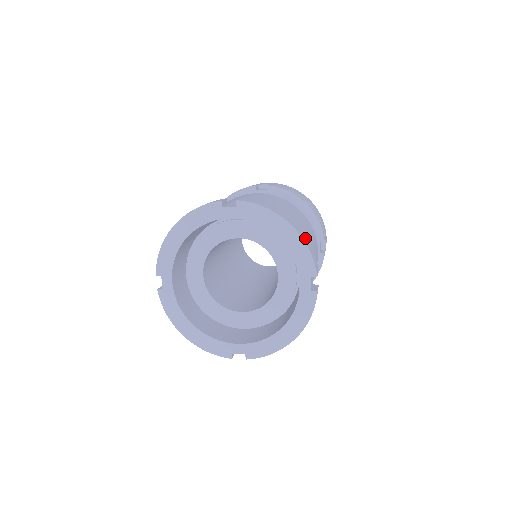
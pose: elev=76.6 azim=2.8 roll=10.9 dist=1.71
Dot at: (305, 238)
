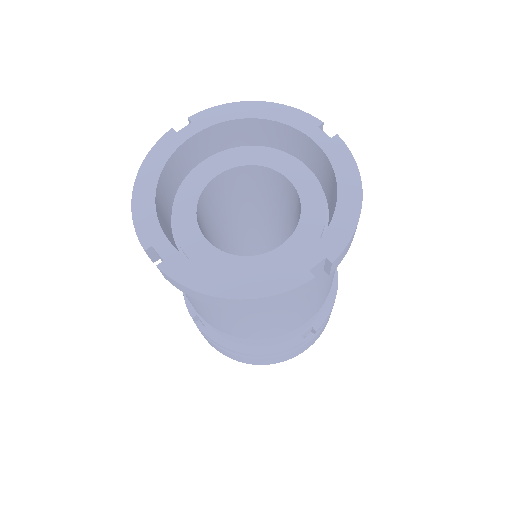
Dot at: (356, 228)
